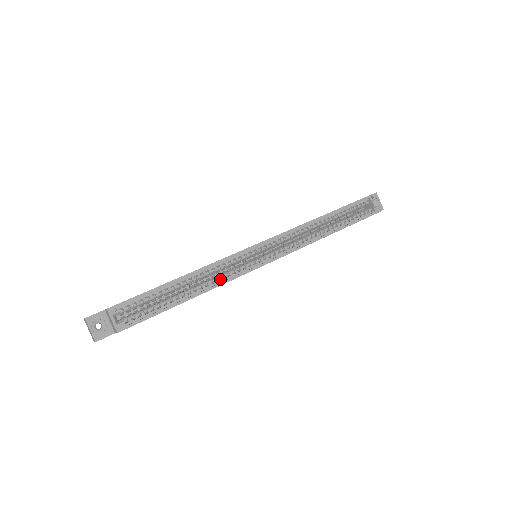
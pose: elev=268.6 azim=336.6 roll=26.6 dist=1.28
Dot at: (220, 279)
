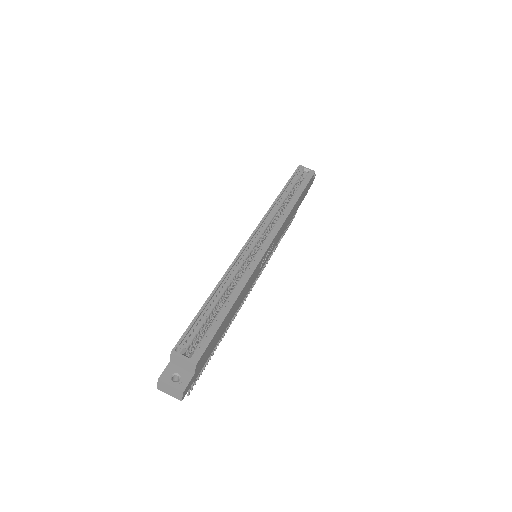
Dot at: (243, 278)
